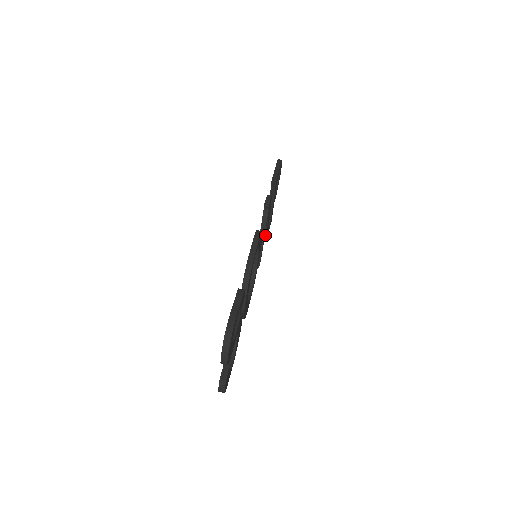
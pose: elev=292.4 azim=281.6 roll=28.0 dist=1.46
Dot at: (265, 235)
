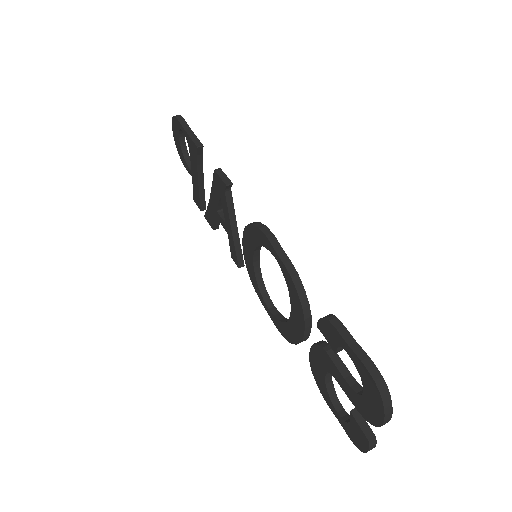
Dot at: occluded
